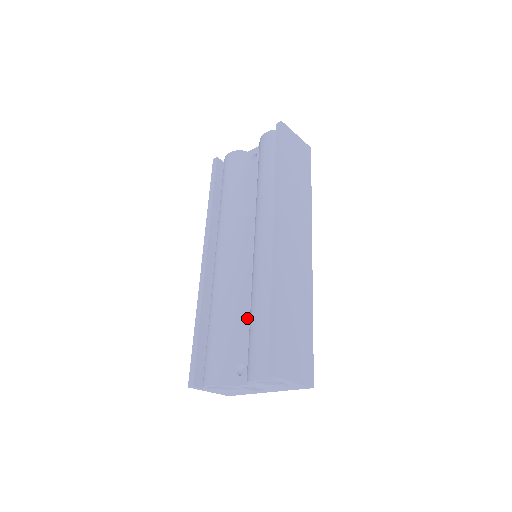
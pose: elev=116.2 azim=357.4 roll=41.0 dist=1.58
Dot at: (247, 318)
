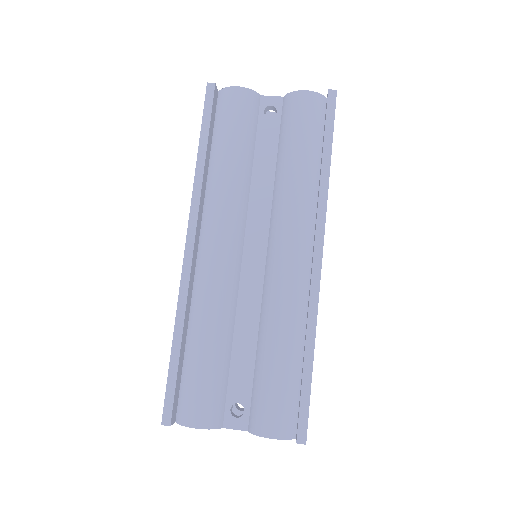
Dot at: (250, 346)
